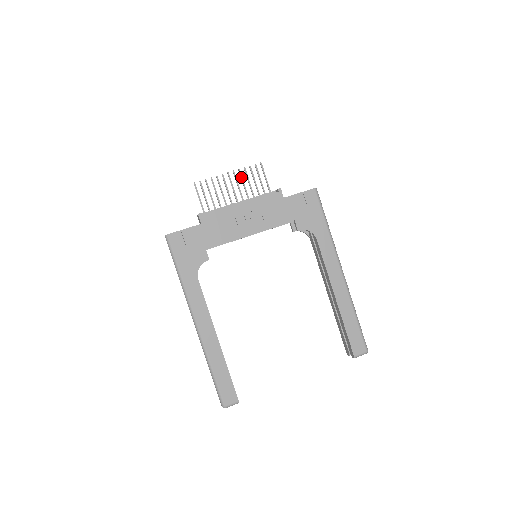
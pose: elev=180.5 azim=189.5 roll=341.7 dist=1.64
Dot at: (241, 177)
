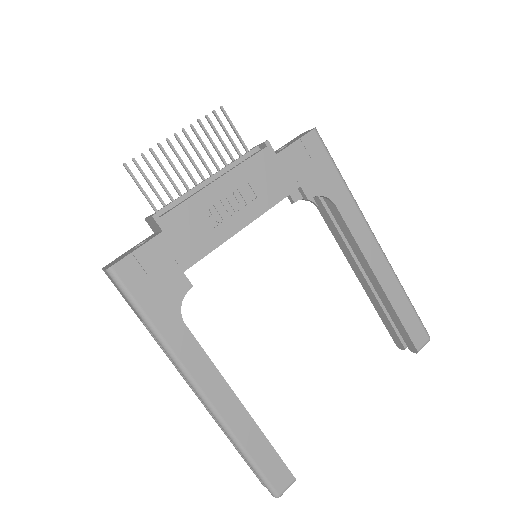
Dot at: (197, 136)
